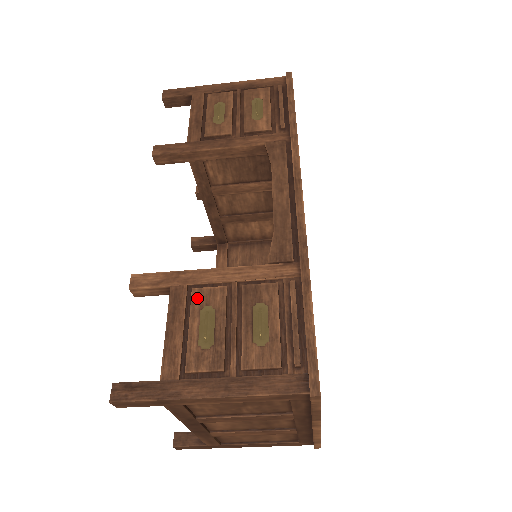
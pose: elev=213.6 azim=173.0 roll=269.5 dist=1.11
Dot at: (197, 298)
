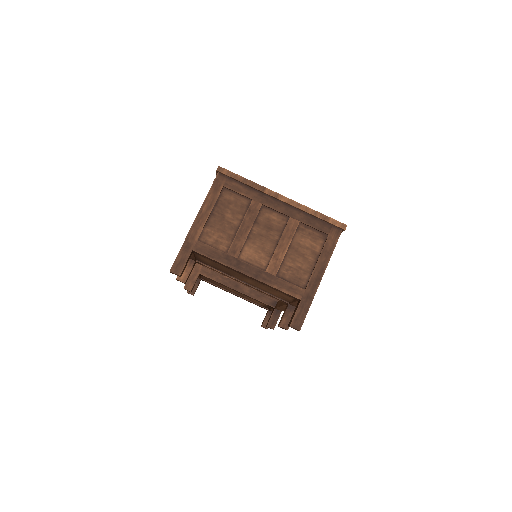
Dot at: occluded
